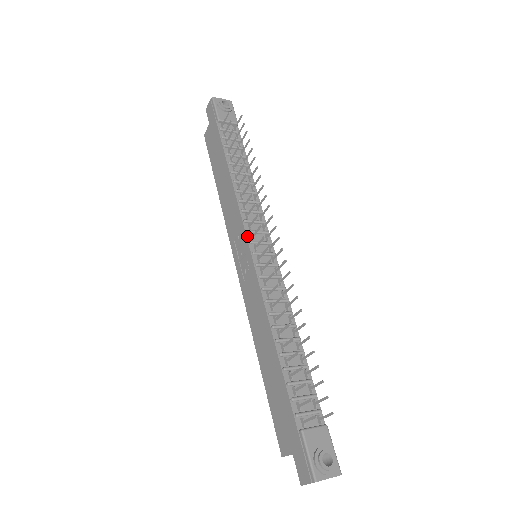
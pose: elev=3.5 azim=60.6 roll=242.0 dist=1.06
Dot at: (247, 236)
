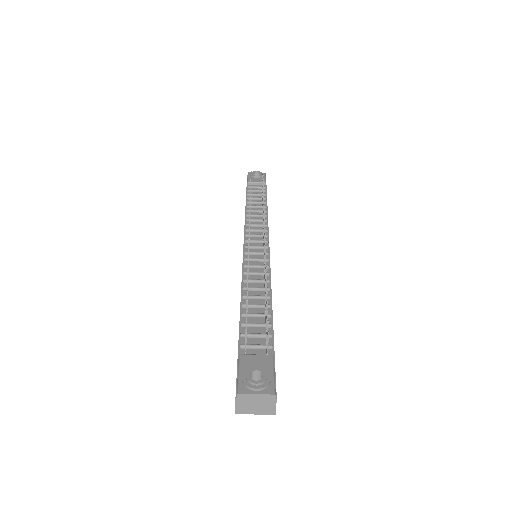
Dot at: (244, 238)
